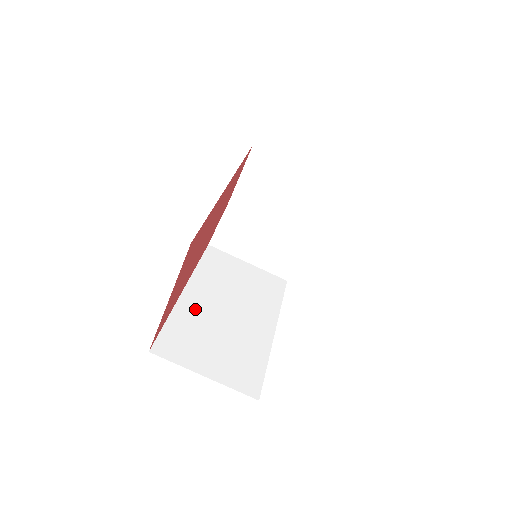
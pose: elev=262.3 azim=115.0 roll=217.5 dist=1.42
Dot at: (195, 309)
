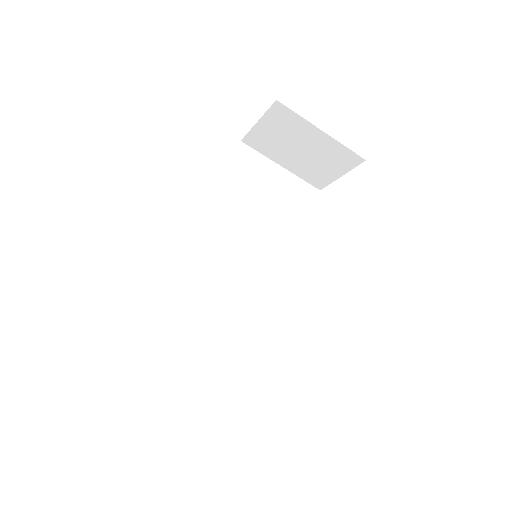
Dot at: (188, 290)
